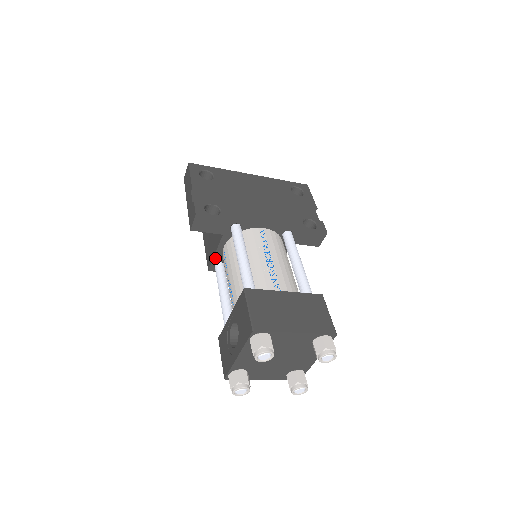
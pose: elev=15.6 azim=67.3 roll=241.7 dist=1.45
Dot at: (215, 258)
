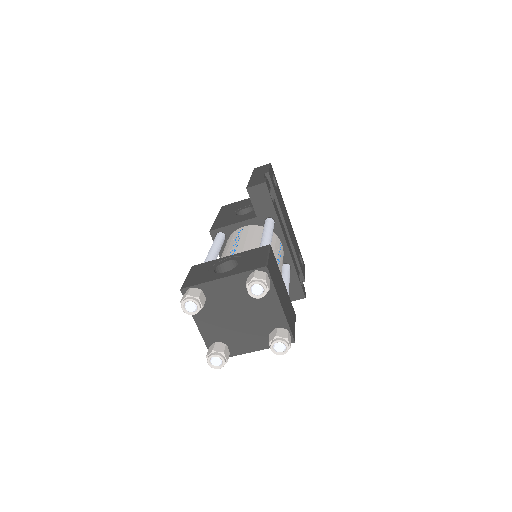
Dot at: (227, 227)
